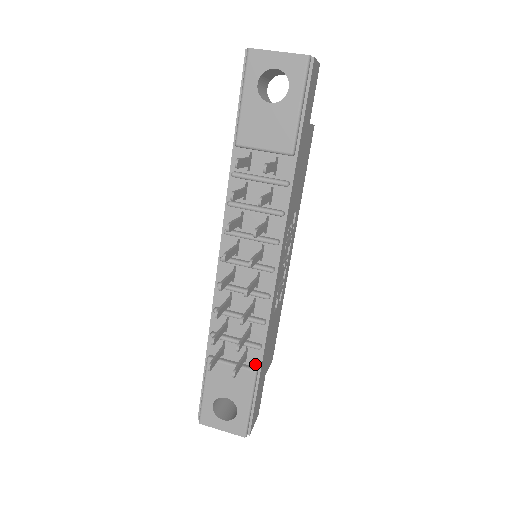
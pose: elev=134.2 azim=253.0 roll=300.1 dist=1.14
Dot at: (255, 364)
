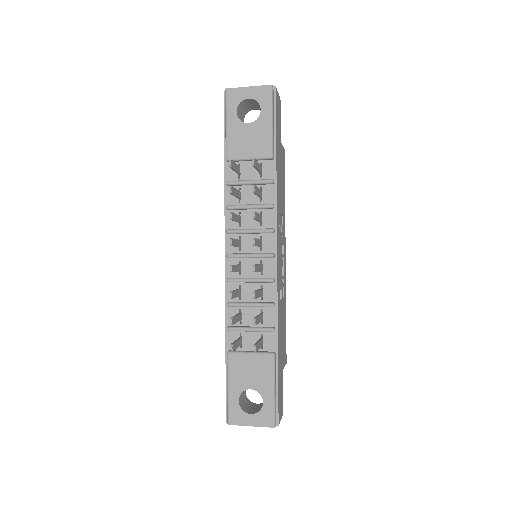
Dot at: (272, 349)
